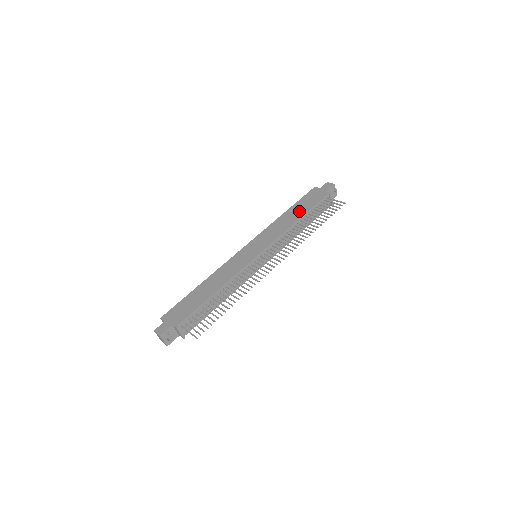
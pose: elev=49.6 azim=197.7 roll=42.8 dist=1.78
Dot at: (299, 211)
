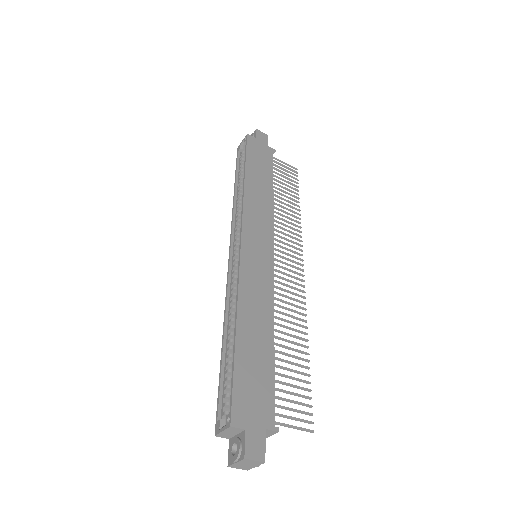
Dot at: (263, 177)
